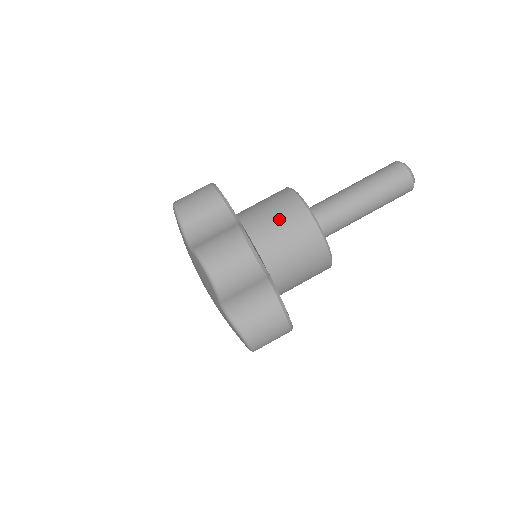
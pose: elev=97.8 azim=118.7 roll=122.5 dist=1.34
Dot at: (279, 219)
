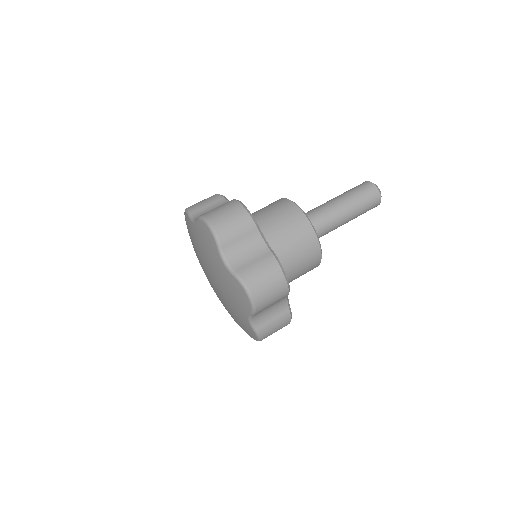
Dot at: (292, 238)
